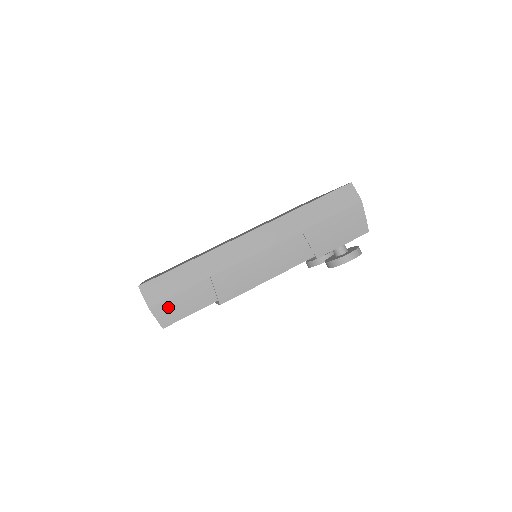
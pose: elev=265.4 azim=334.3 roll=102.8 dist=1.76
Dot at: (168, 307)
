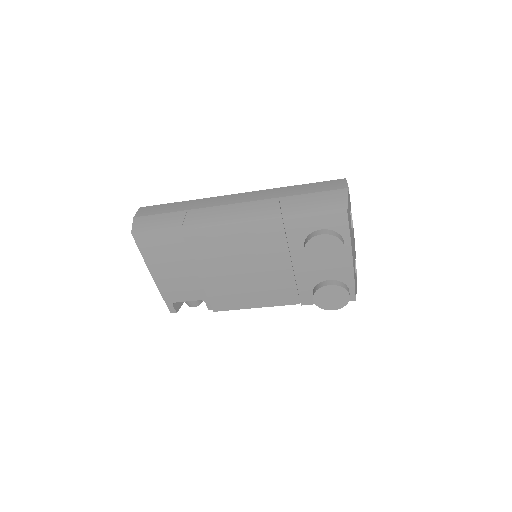
Dot at: (146, 221)
